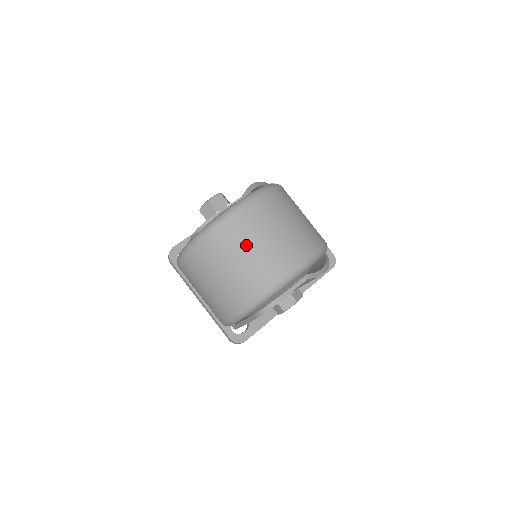
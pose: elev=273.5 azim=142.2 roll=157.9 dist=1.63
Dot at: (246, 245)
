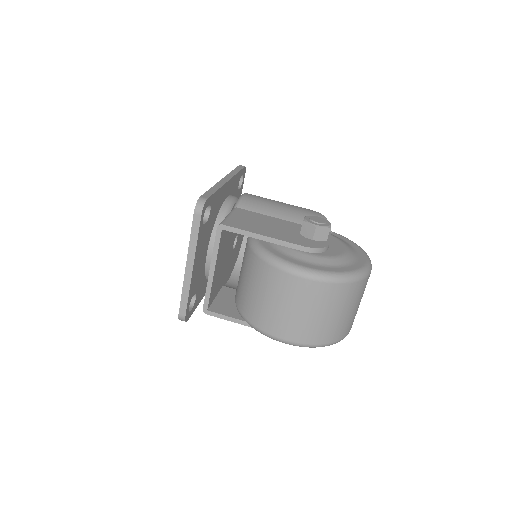
Dot at: (359, 302)
